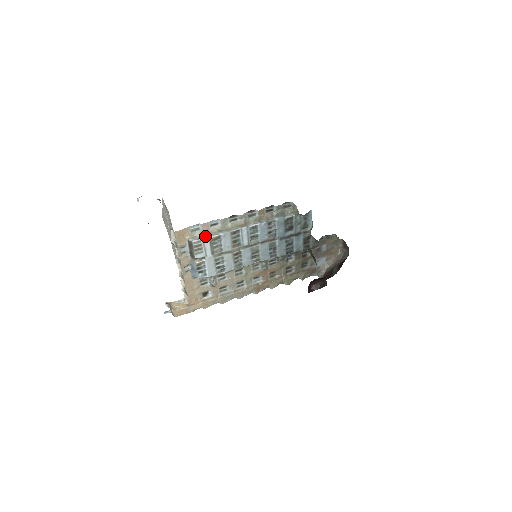
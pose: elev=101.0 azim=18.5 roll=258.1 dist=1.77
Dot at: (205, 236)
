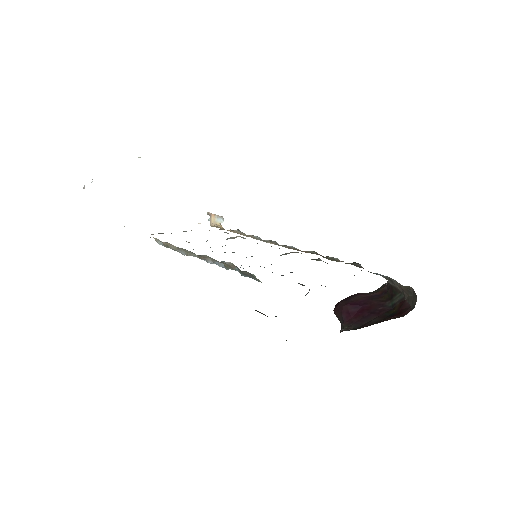
Dot at: (166, 246)
